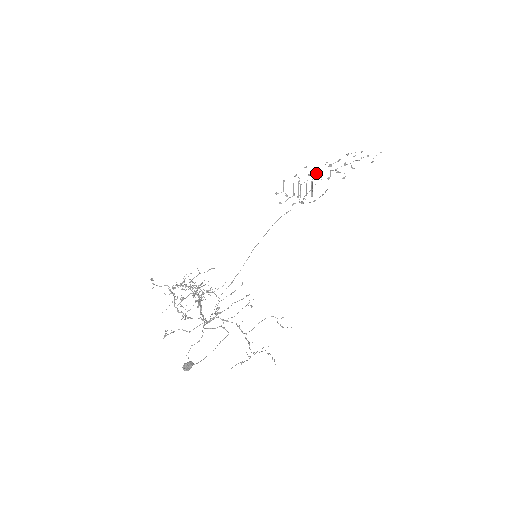
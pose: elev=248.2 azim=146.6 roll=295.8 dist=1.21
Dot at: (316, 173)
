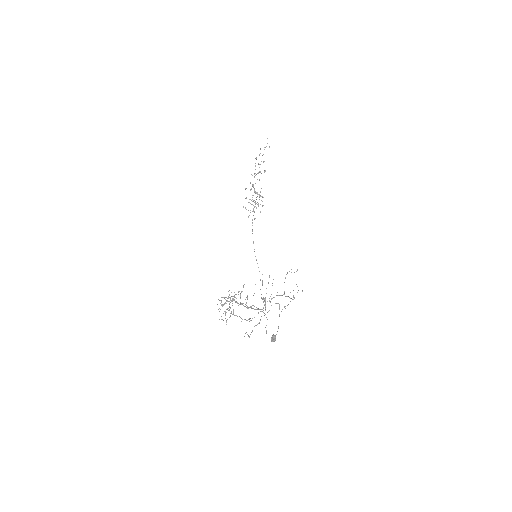
Dot at: (252, 185)
